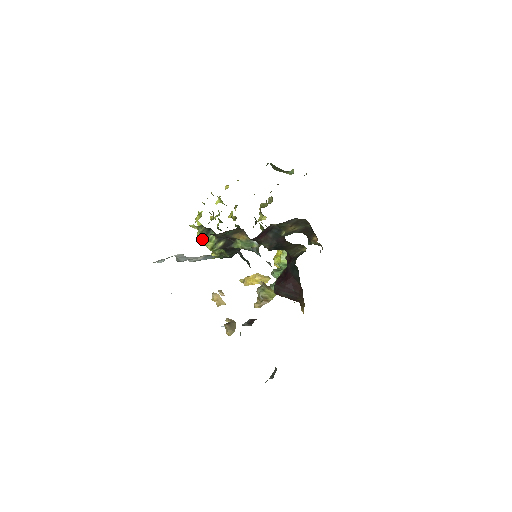
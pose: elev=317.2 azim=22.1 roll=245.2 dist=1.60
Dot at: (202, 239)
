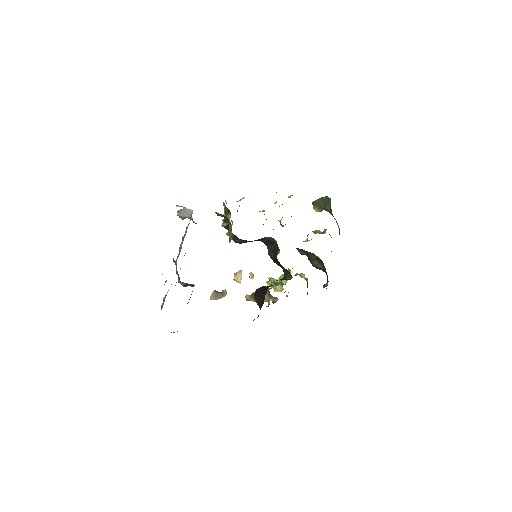
Dot at: (225, 215)
